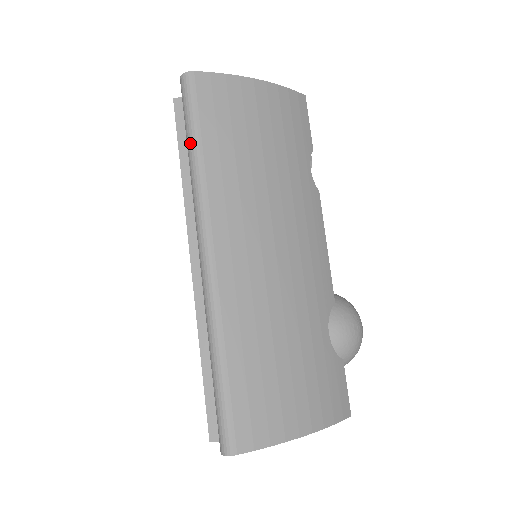
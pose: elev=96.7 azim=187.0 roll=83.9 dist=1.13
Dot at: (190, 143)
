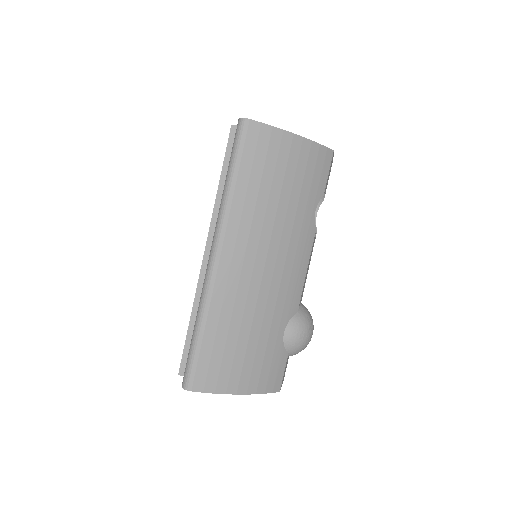
Dot at: (229, 172)
